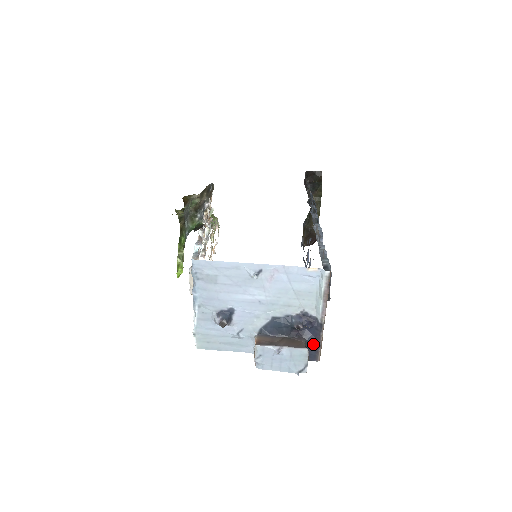
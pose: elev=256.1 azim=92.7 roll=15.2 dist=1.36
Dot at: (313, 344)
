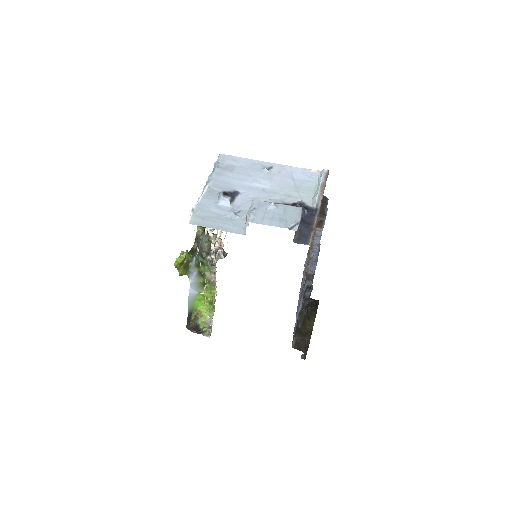
Dot at: (306, 226)
